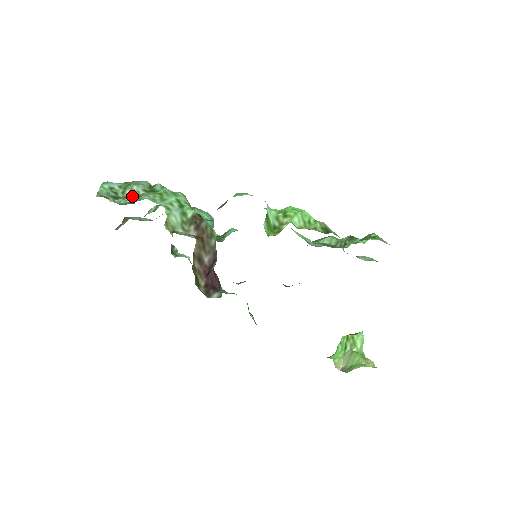
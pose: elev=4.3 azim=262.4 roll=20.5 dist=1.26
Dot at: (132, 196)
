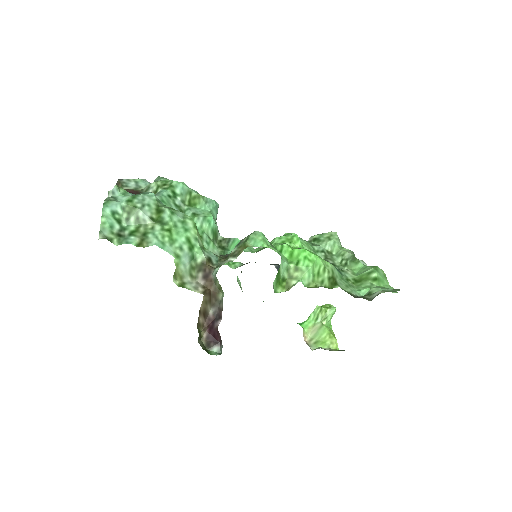
Dot at: (138, 231)
